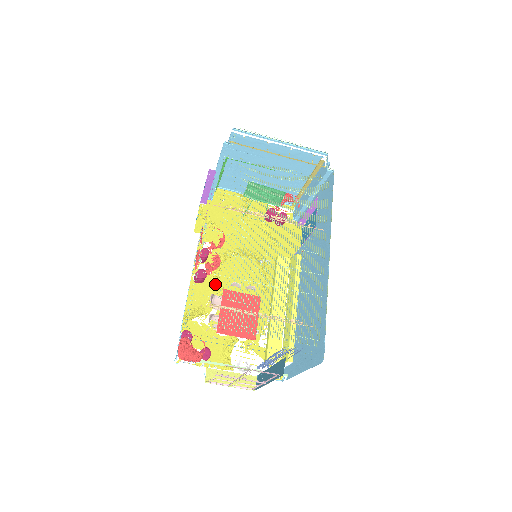
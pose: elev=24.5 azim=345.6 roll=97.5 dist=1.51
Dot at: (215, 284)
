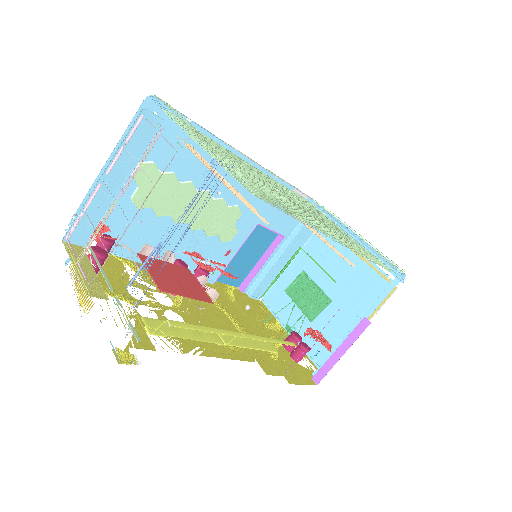
Dot at: occluded
